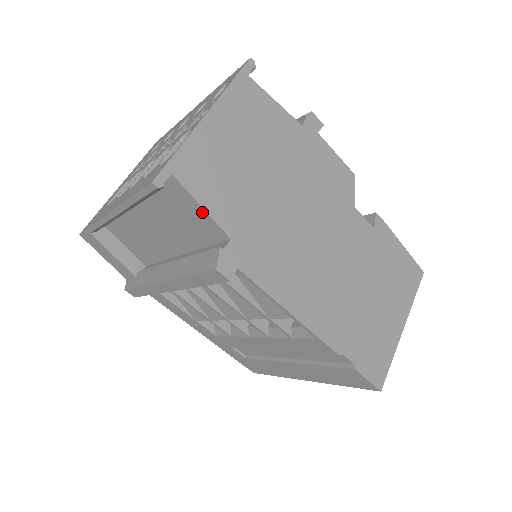
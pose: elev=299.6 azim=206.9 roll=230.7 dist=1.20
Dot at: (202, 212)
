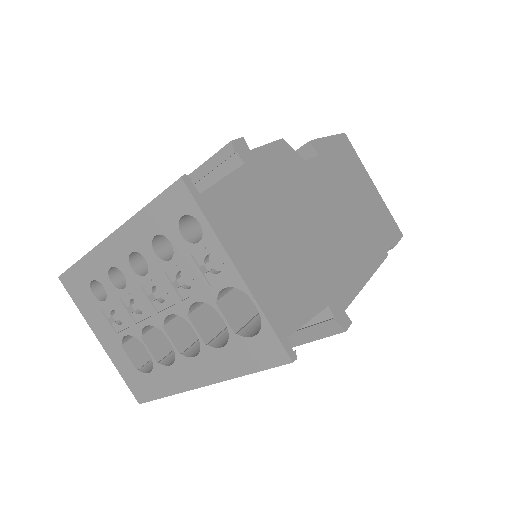
Dot at: (306, 321)
